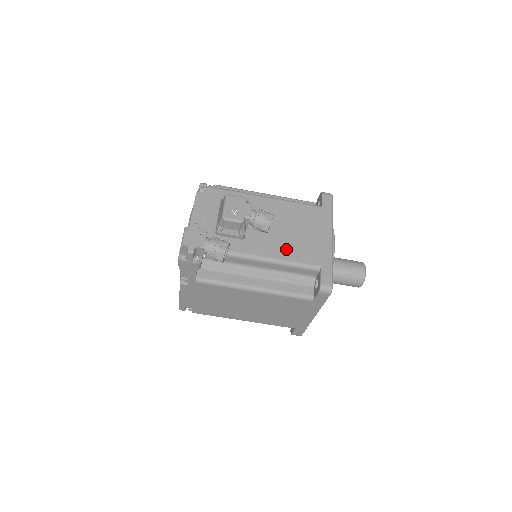
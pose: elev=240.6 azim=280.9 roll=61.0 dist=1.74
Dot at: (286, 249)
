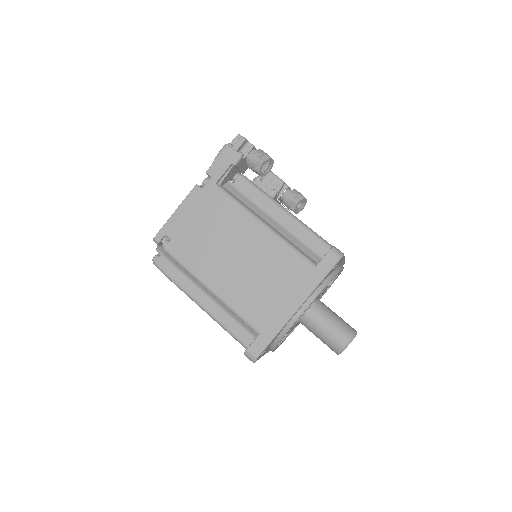
Dot at: occluded
